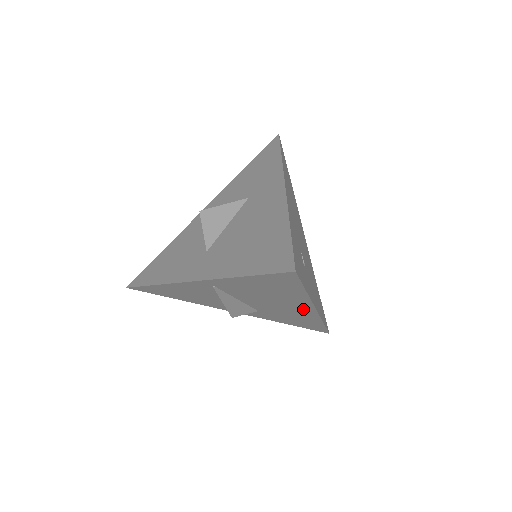
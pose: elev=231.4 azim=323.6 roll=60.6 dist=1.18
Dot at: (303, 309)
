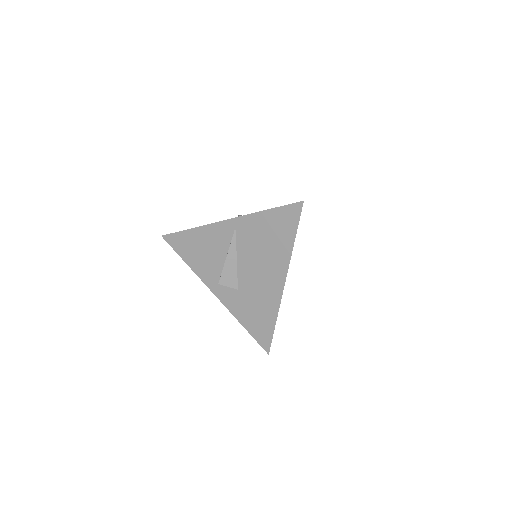
Dot at: (276, 281)
